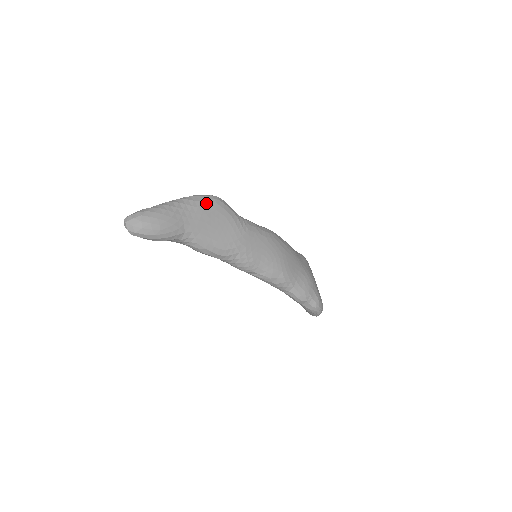
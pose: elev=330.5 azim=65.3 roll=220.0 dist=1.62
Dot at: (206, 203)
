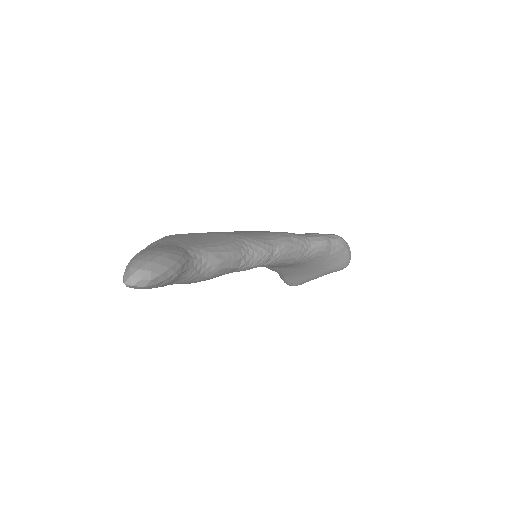
Dot at: (164, 238)
